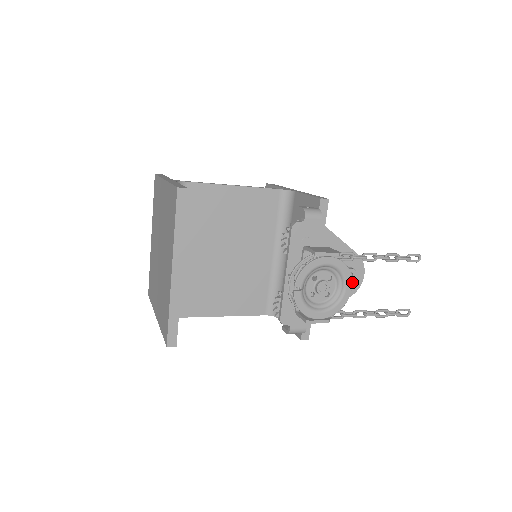
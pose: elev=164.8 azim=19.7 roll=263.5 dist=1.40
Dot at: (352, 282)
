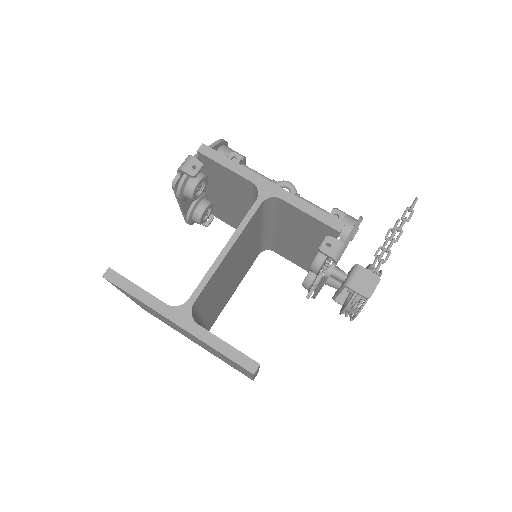
Dot at: occluded
